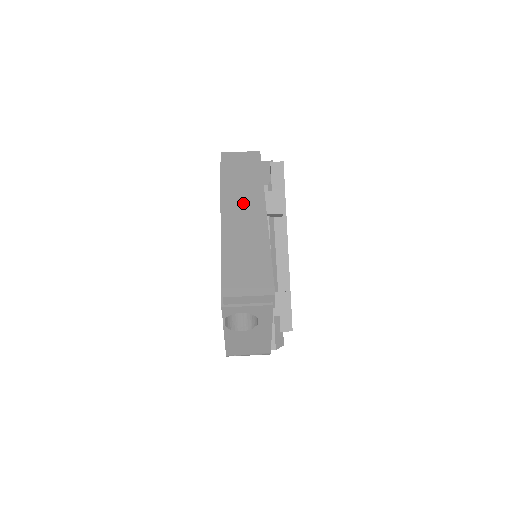
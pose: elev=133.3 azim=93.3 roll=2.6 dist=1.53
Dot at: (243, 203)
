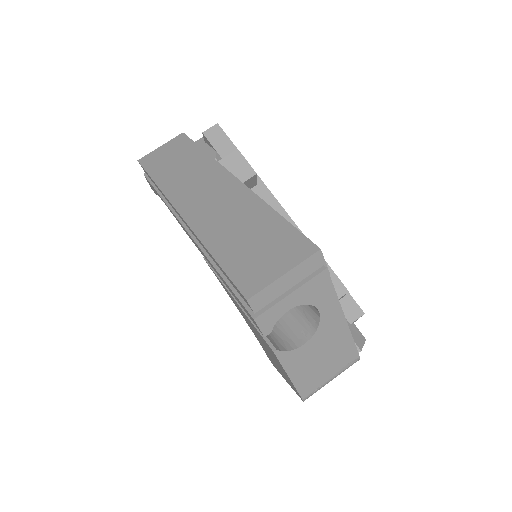
Dot at: (197, 186)
